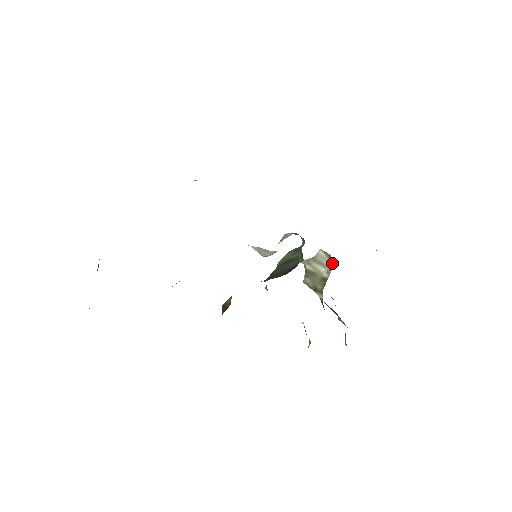
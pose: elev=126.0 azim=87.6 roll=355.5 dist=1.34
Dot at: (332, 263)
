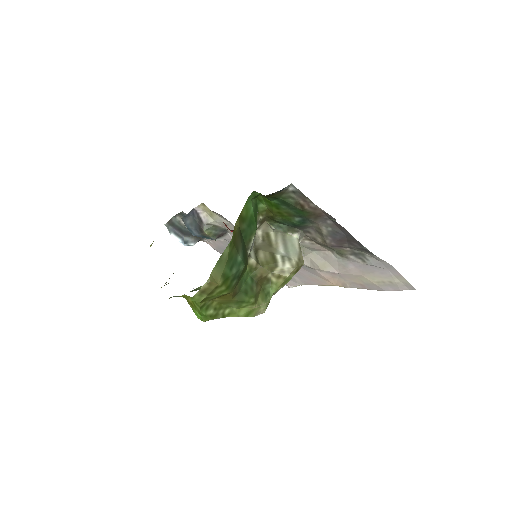
Dot at: (297, 265)
